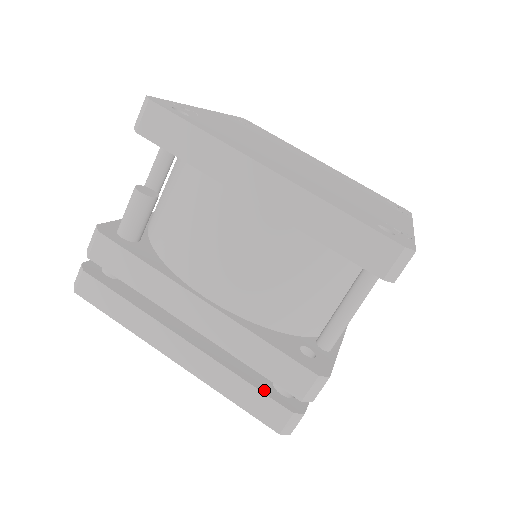
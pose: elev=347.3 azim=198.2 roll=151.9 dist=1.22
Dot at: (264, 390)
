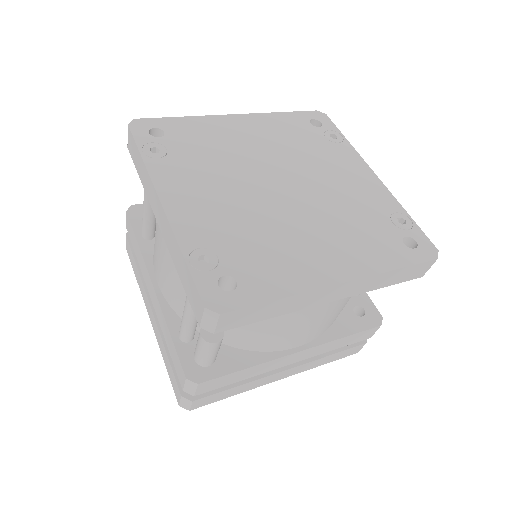
Dot at: (345, 347)
